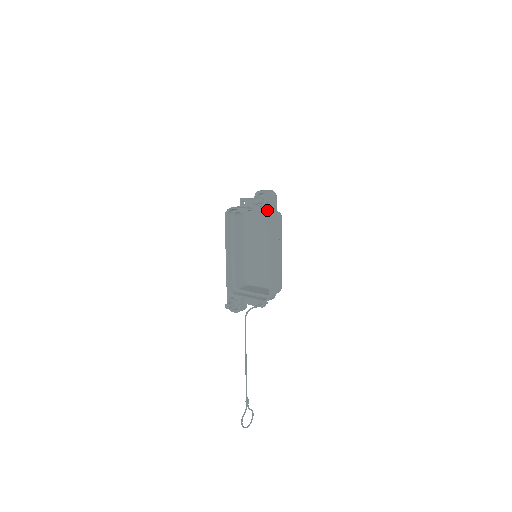
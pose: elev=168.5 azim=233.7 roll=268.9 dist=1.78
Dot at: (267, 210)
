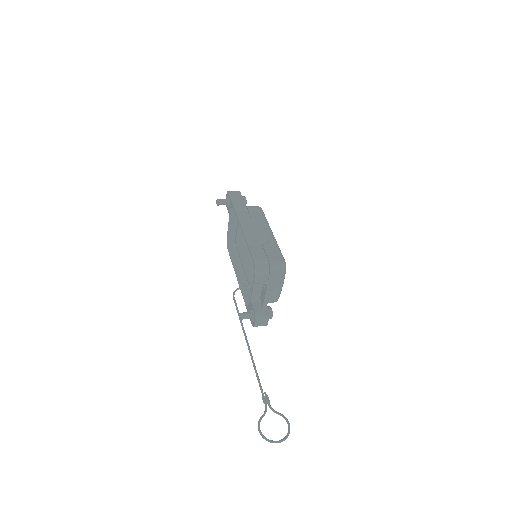
Dot at: (230, 202)
